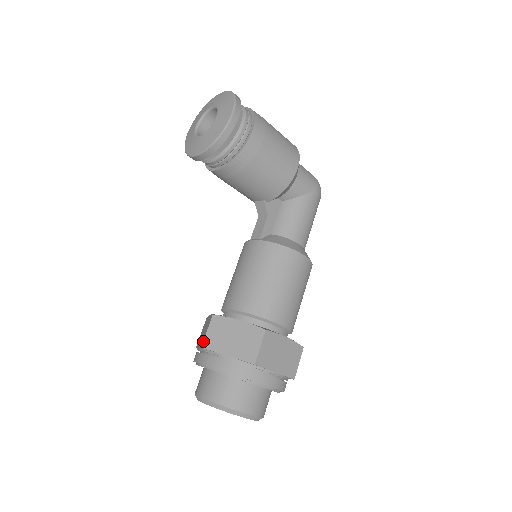
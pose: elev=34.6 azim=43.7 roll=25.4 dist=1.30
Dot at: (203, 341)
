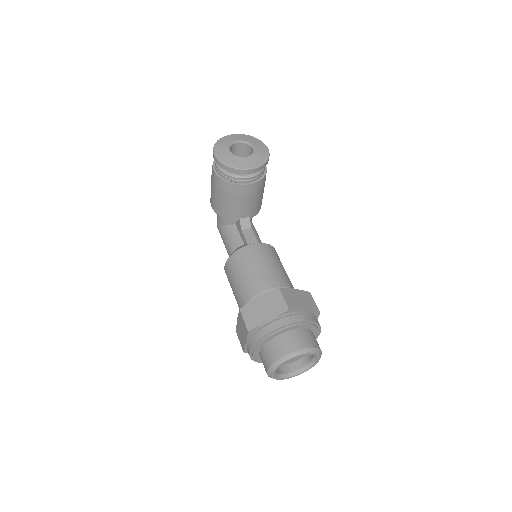
Dot at: (287, 305)
